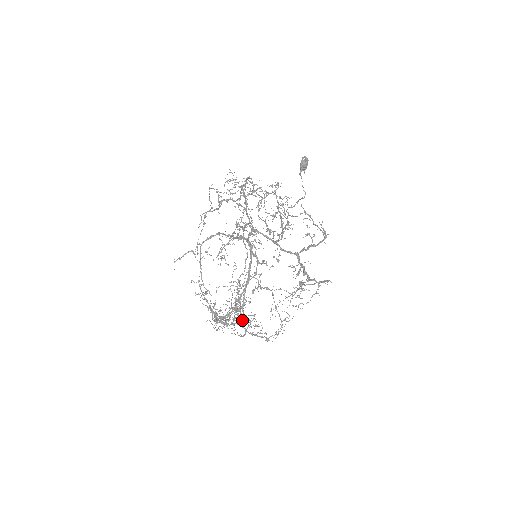
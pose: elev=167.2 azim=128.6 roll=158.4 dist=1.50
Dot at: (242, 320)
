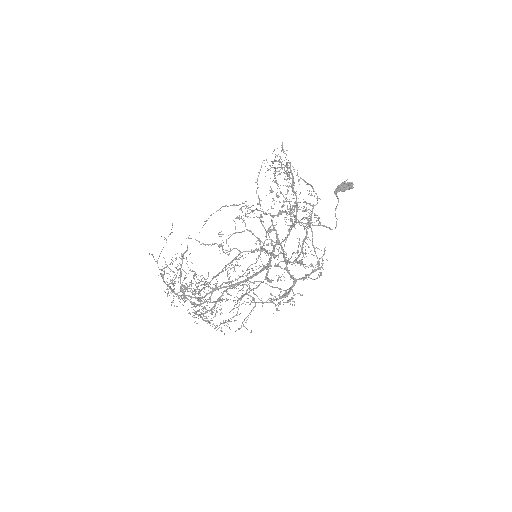
Dot at: occluded
